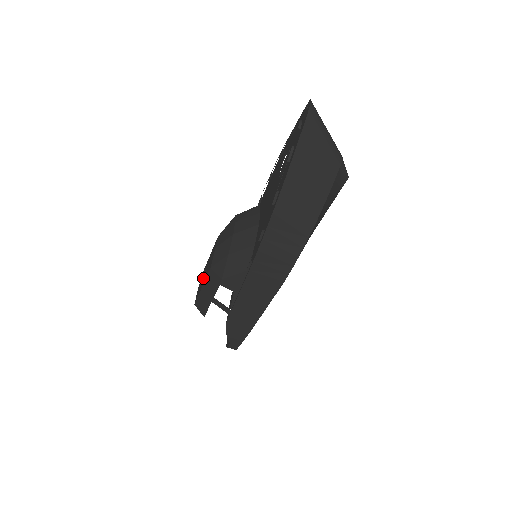
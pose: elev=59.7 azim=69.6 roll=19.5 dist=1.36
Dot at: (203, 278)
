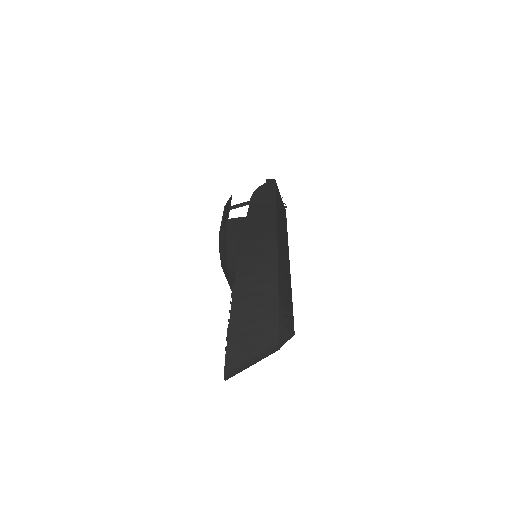
Dot at: occluded
